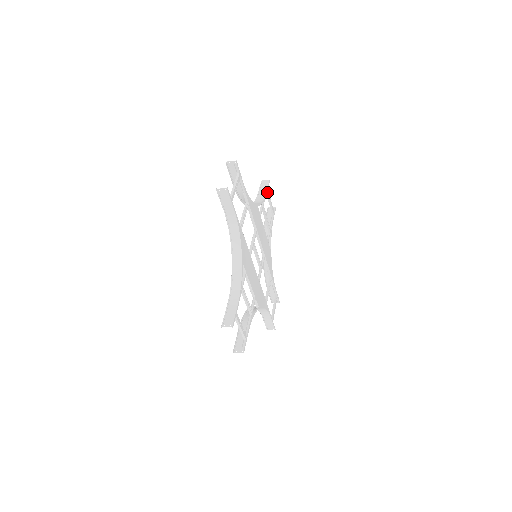
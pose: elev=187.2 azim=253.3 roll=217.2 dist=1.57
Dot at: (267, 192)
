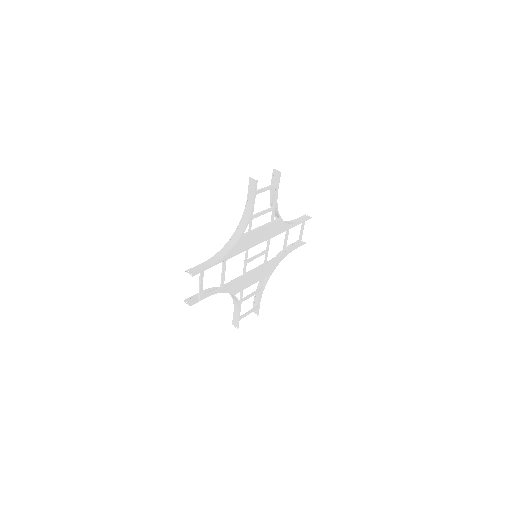
Dot at: occluded
